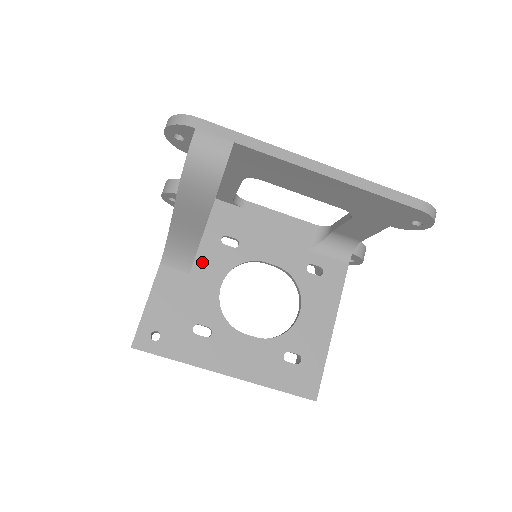
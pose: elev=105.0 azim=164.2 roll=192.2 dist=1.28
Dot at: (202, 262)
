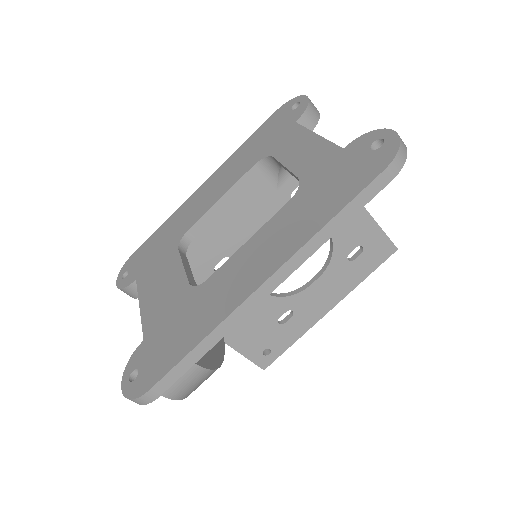
Dot at: occluded
